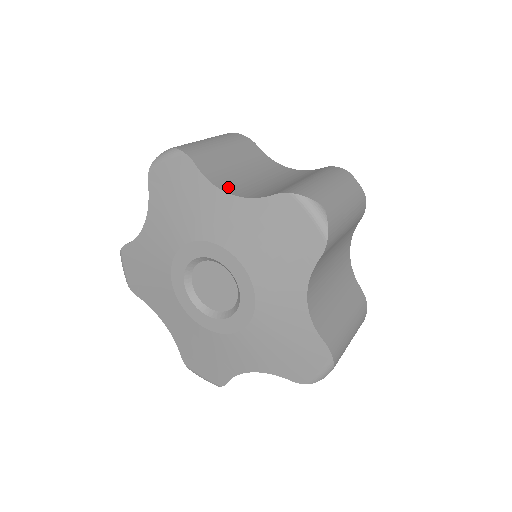
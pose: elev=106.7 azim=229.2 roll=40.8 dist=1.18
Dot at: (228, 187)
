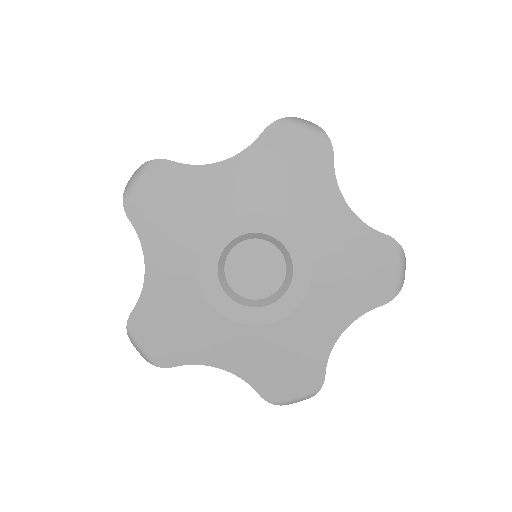
Dot at: occluded
